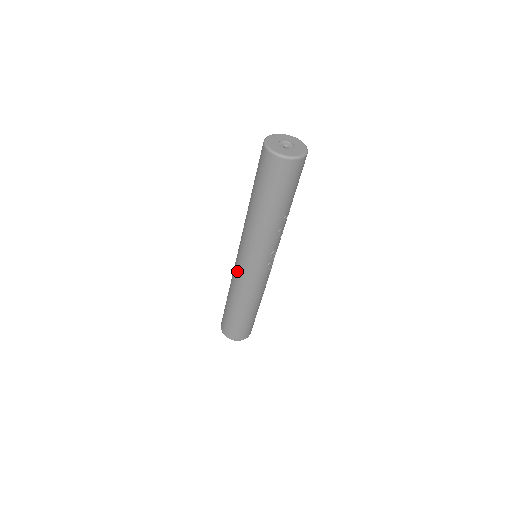
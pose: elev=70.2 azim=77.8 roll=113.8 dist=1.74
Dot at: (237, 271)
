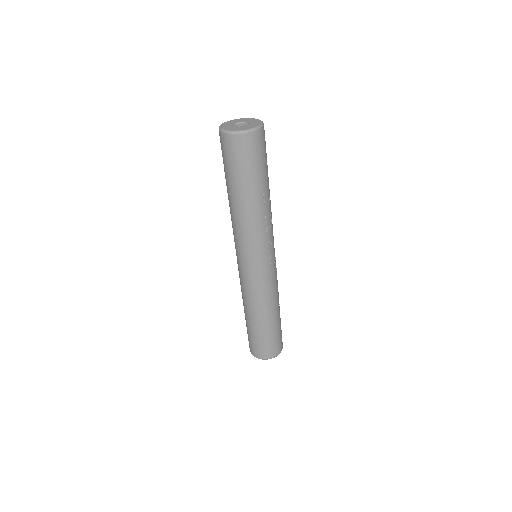
Dot at: (242, 277)
